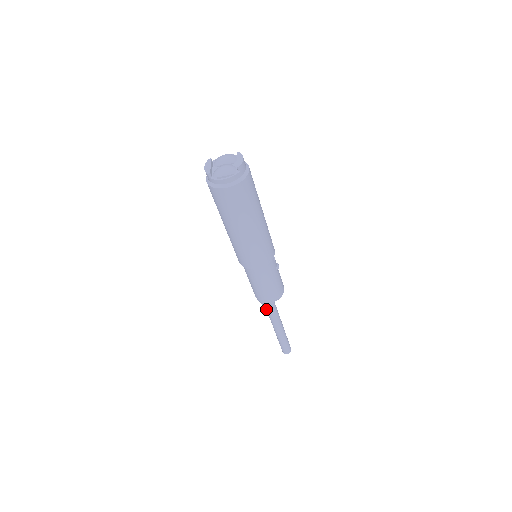
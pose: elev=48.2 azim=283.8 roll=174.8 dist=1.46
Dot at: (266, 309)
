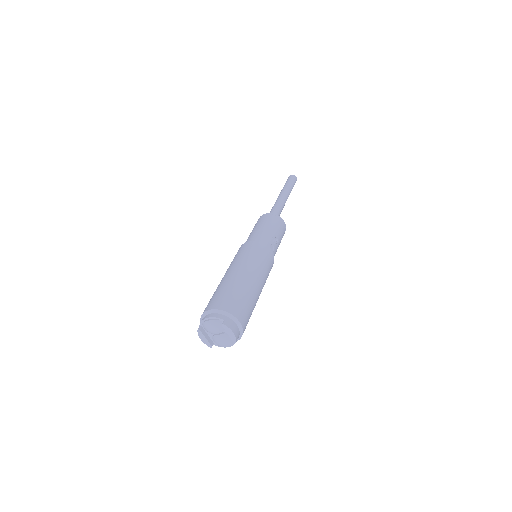
Dot at: occluded
